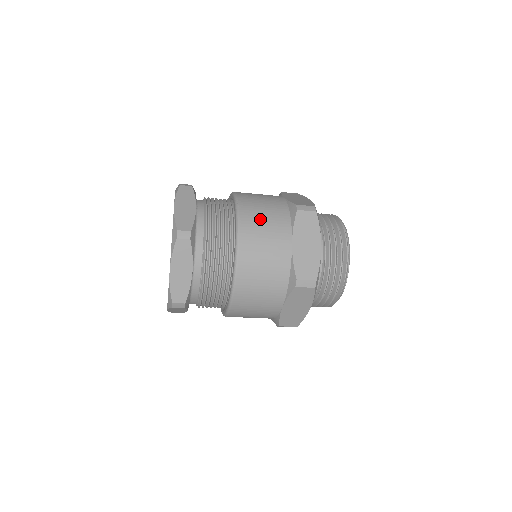
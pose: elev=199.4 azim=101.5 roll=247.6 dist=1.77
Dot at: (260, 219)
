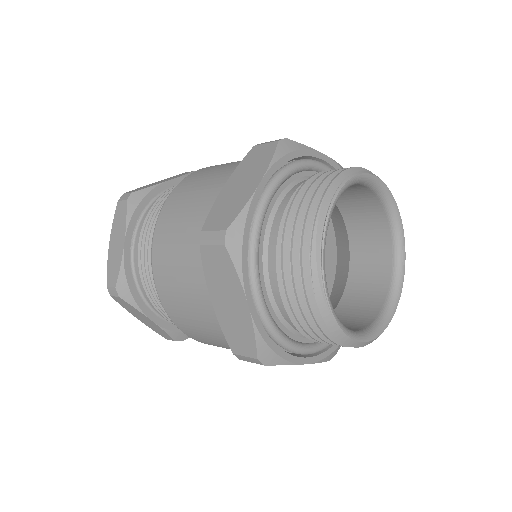
Dot at: (210, 170)
